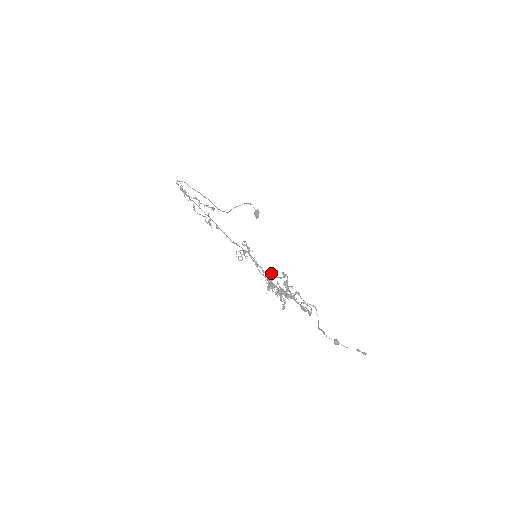
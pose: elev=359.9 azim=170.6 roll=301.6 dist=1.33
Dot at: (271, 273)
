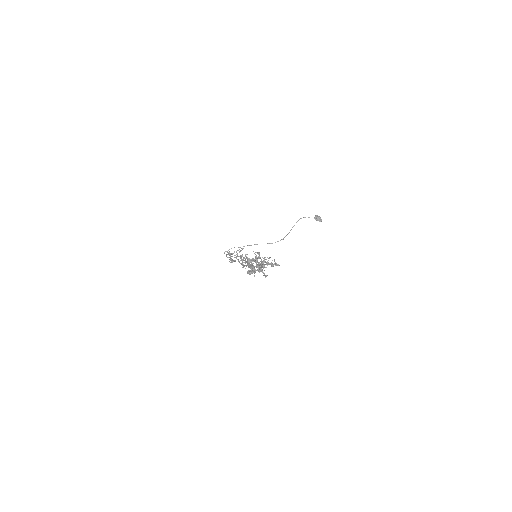
Dot at: (249, 260)
